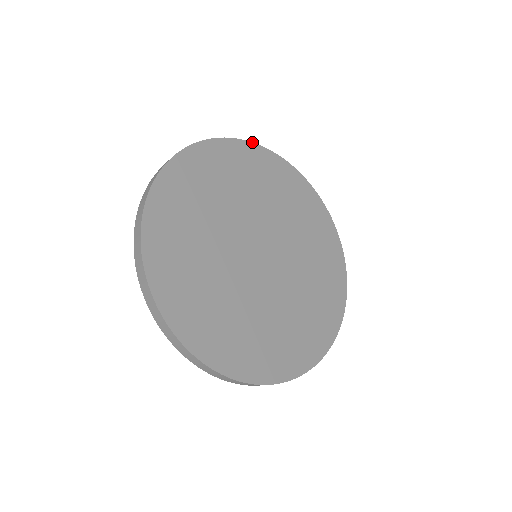
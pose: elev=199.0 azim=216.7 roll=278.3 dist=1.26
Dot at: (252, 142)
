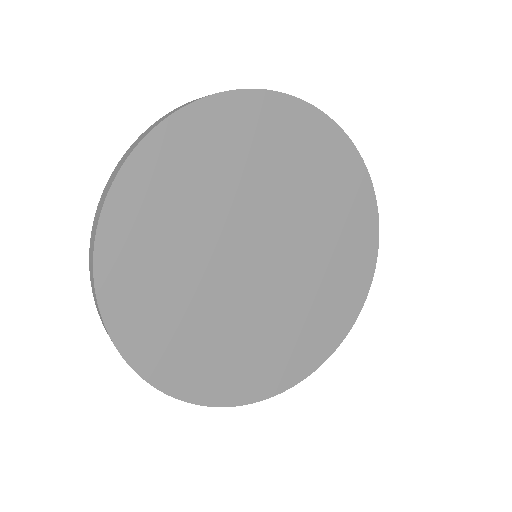
Dot at: occluded
